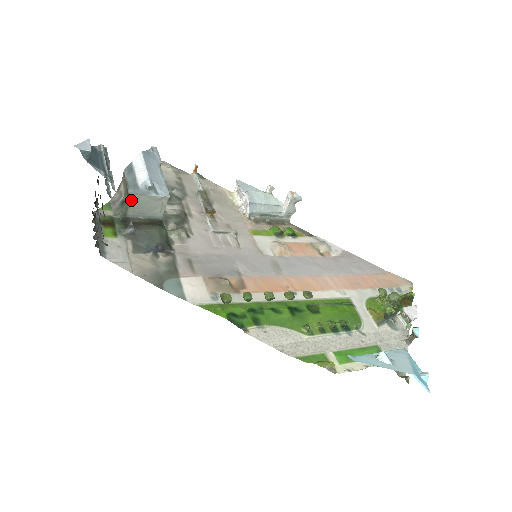
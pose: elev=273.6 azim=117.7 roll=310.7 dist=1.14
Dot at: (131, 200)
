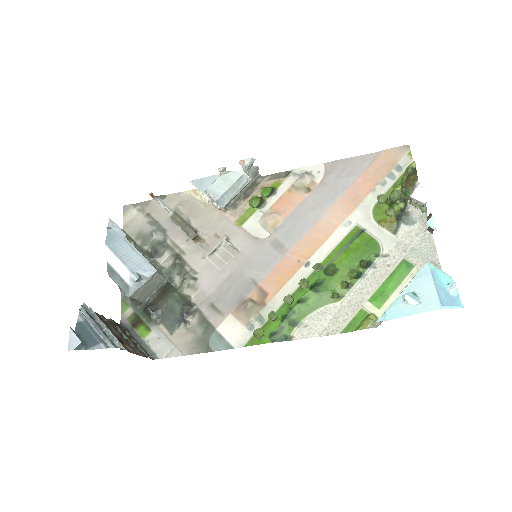
Dot at: (134, 297)
